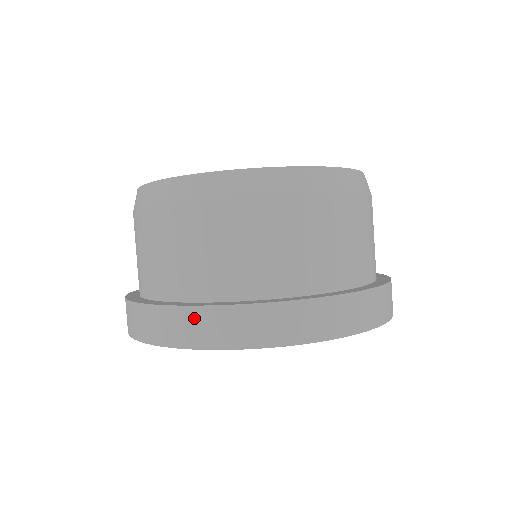
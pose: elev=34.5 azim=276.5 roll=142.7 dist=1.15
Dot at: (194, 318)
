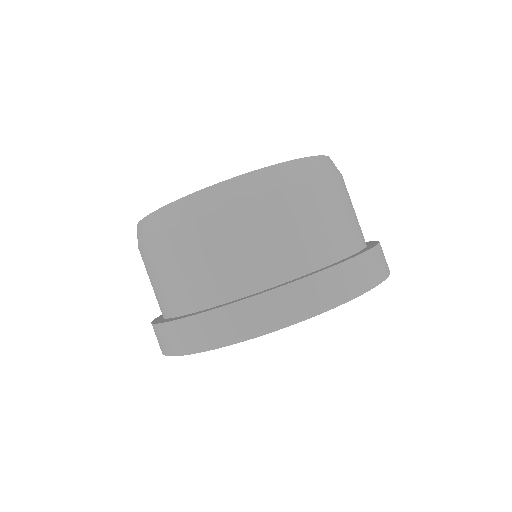
Dot at: (172, 331)
